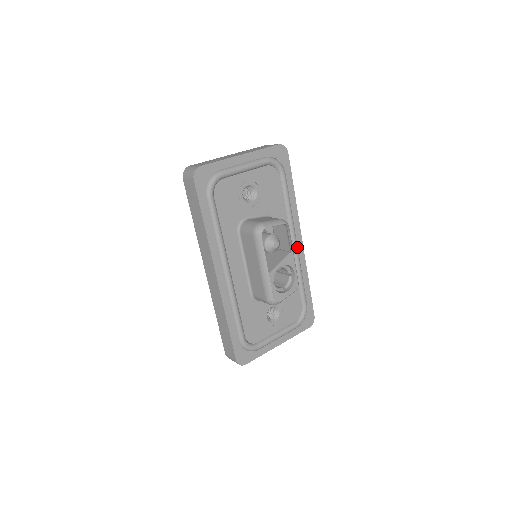
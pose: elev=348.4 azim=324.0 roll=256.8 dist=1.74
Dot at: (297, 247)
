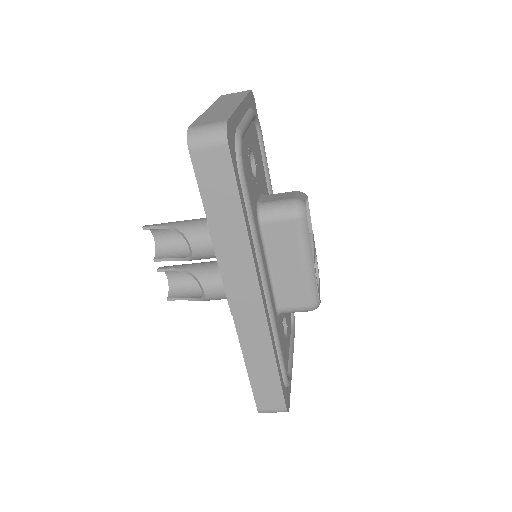
Dot at: occluded
